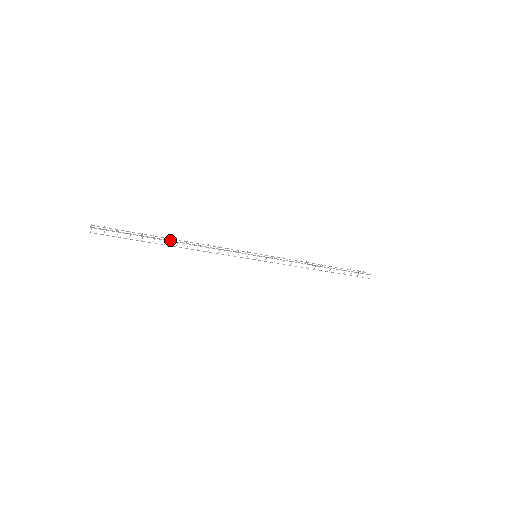
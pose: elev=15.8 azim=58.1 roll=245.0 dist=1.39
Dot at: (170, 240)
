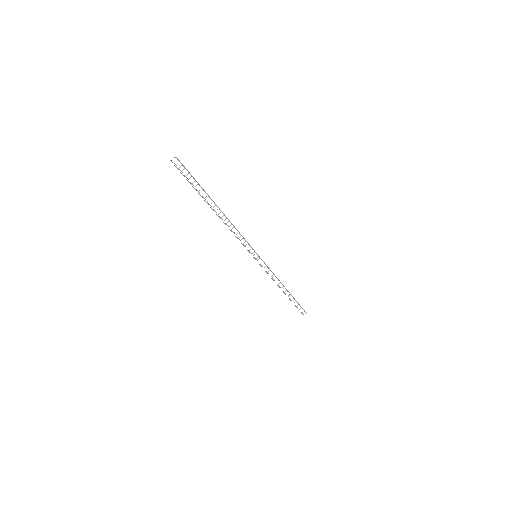
Dot at: (217, 206)
